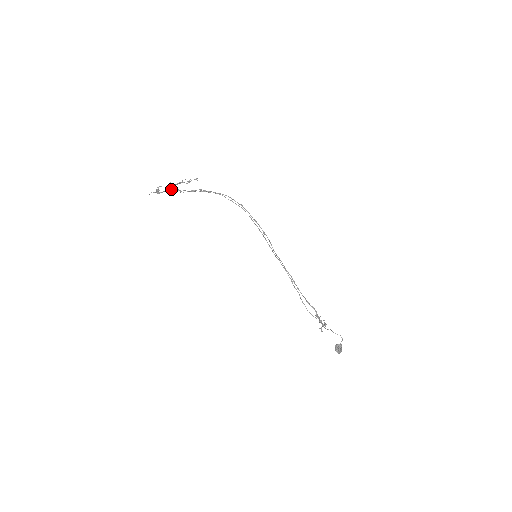
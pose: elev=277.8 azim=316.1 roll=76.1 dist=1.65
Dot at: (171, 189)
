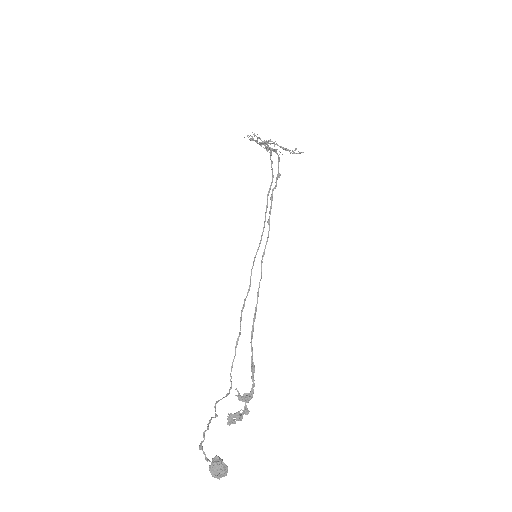
Dot at: occluded
